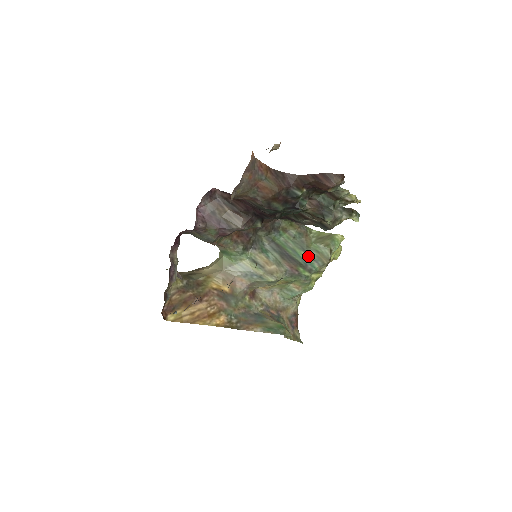
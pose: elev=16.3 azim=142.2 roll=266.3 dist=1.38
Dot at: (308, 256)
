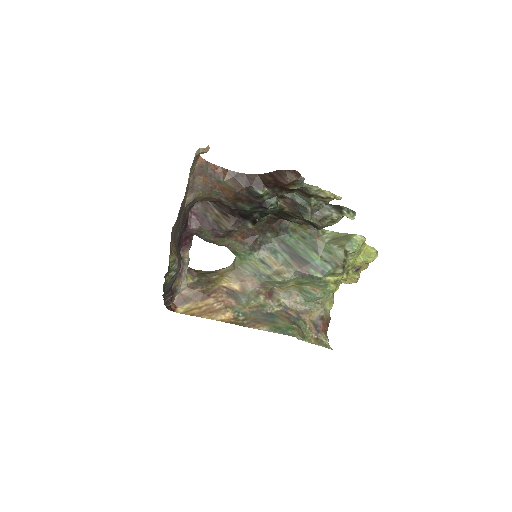
Dot at: (320, 257)
